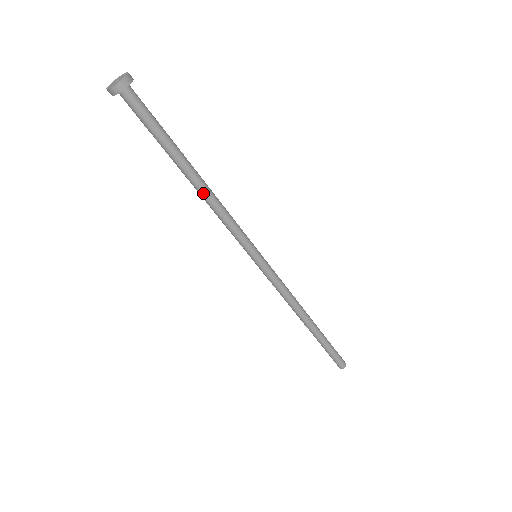
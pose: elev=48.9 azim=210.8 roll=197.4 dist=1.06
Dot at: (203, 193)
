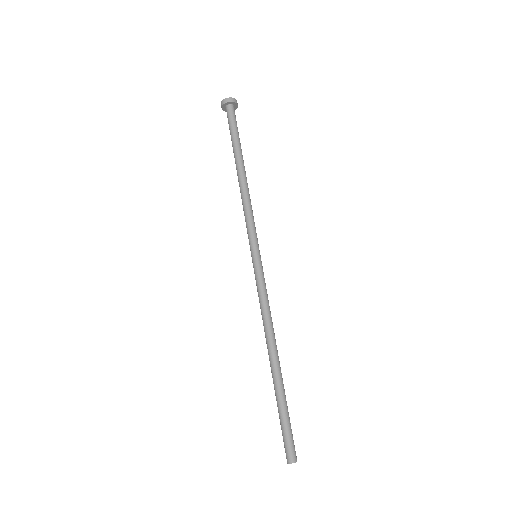
Dot at: (242, 182)
